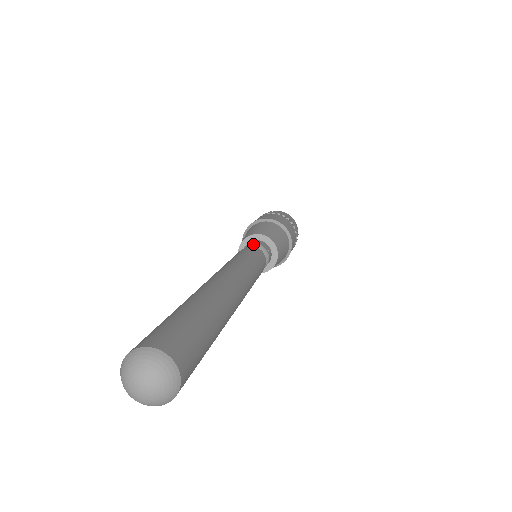
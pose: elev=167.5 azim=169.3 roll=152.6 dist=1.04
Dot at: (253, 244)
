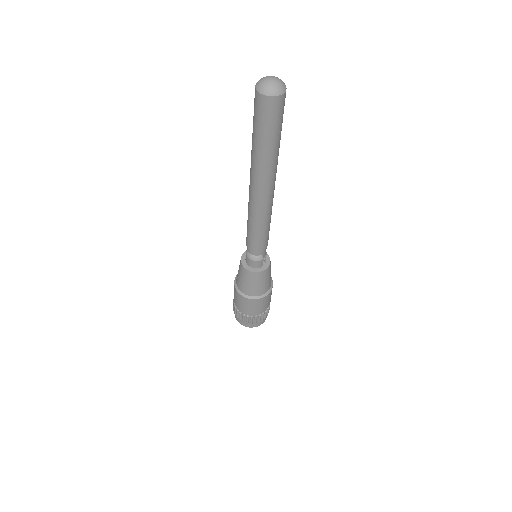
Dot at: occluded
